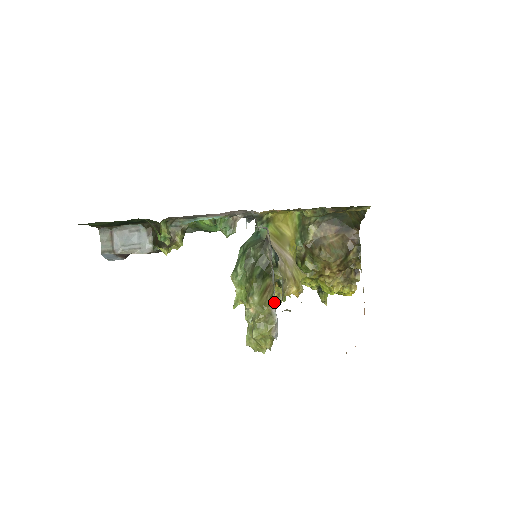
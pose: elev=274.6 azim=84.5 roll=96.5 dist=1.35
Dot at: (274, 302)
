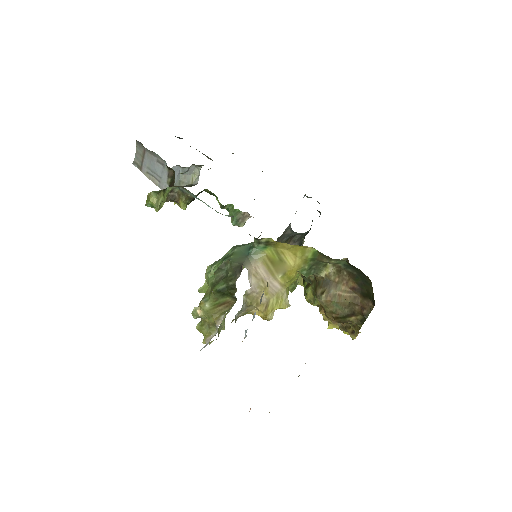
Dot at: (222, 319)
